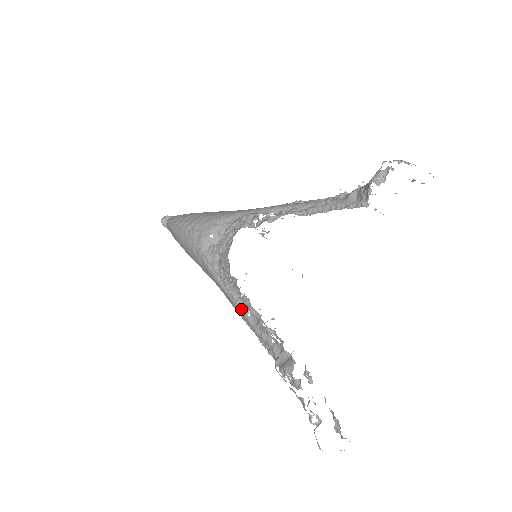
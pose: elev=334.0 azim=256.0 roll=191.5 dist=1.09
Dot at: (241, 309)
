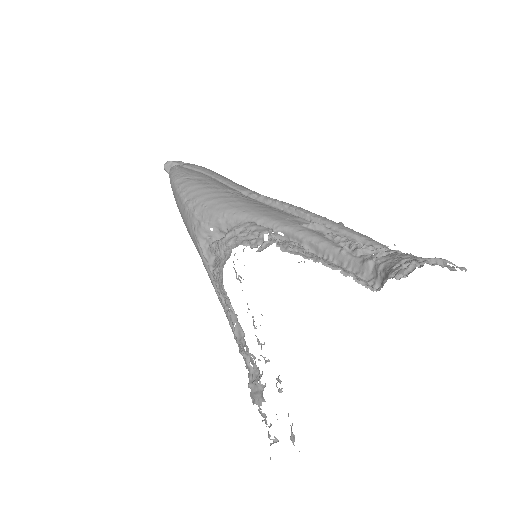
Dot at: (228, 317)
